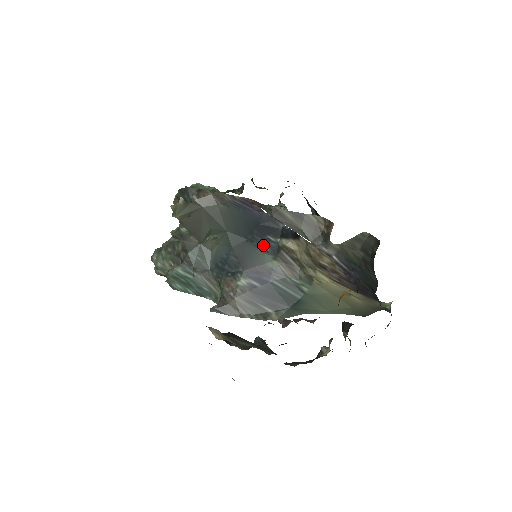
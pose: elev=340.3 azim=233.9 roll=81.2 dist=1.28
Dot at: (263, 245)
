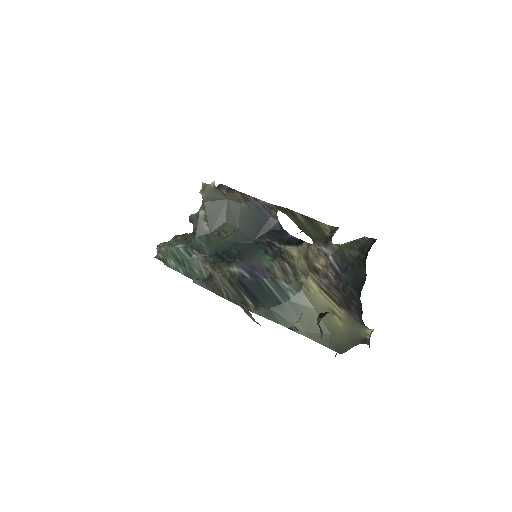
Dot at: (266, 248)
